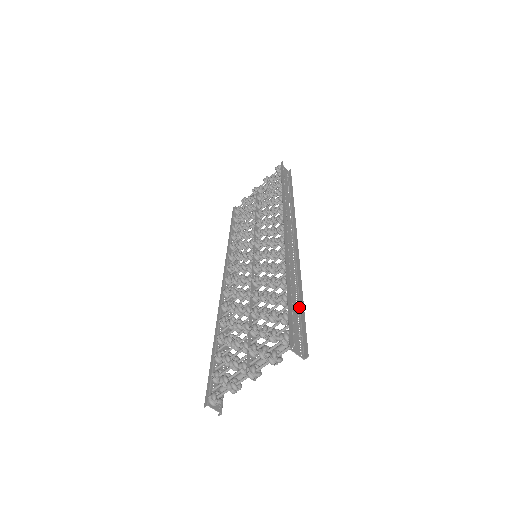
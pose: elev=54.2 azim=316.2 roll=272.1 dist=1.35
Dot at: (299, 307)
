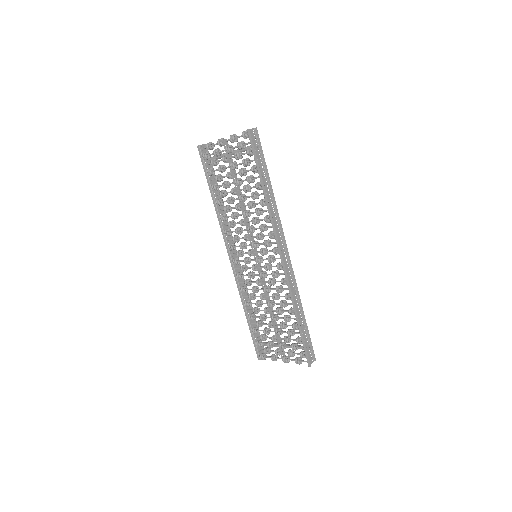
Dot at: (304, 326)
